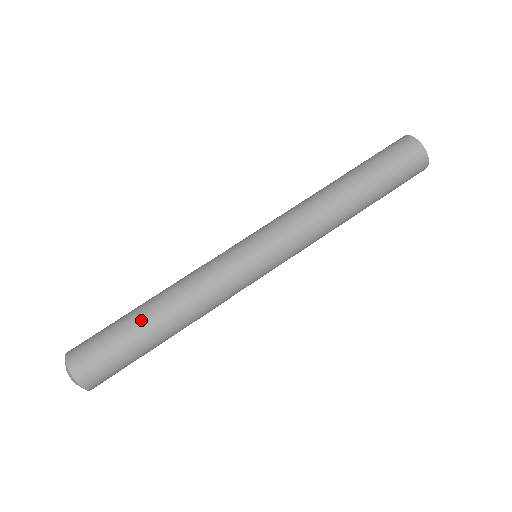
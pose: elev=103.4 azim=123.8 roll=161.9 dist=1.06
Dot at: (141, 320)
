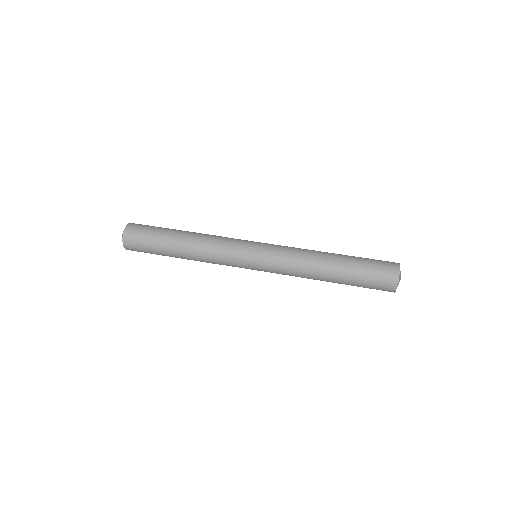
Dot at: (178, 230)
